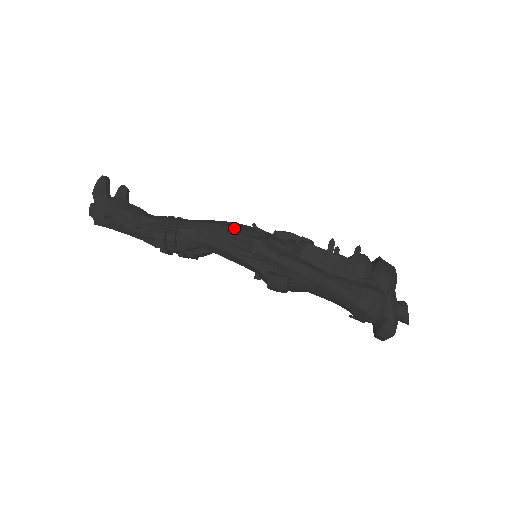
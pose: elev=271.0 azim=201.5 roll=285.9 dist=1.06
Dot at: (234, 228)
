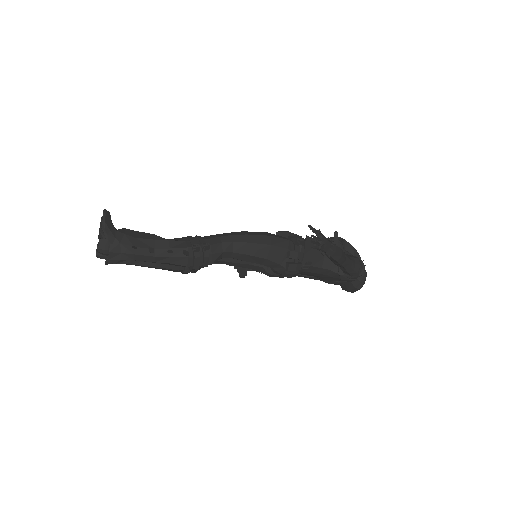
Dot at: (253, 235)
